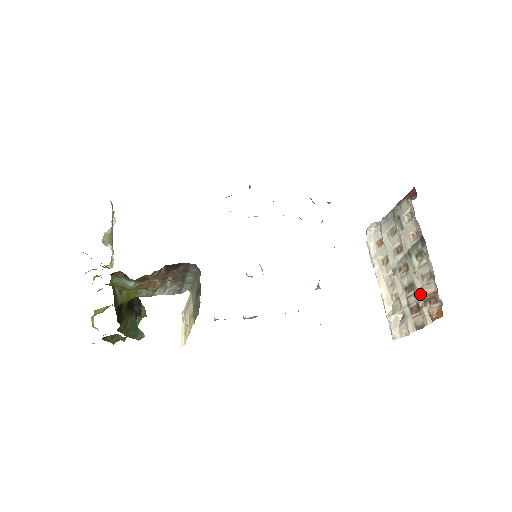
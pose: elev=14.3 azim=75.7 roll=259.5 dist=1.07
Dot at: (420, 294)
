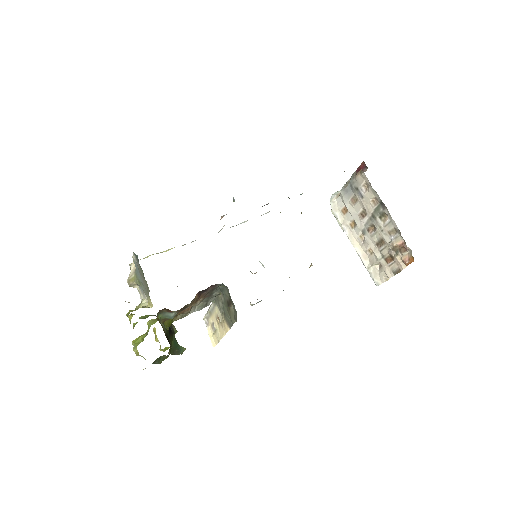
Dot at: (391, 247)
